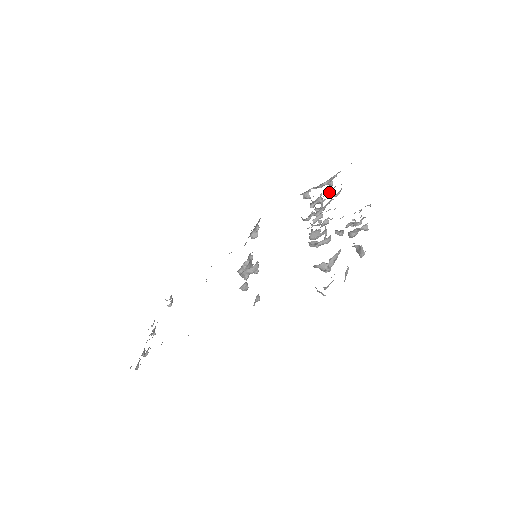
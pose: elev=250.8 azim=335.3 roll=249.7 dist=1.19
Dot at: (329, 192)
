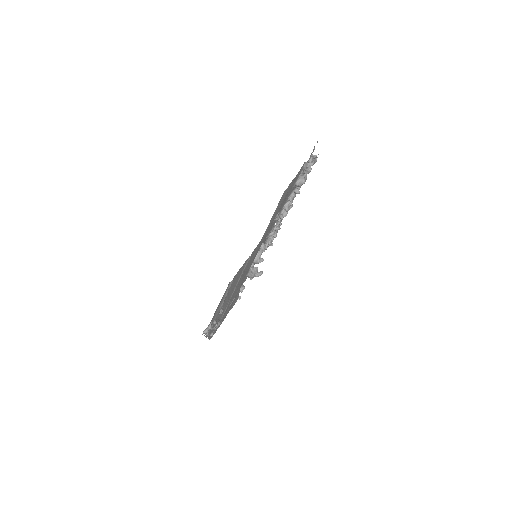
Dot at: occluded
